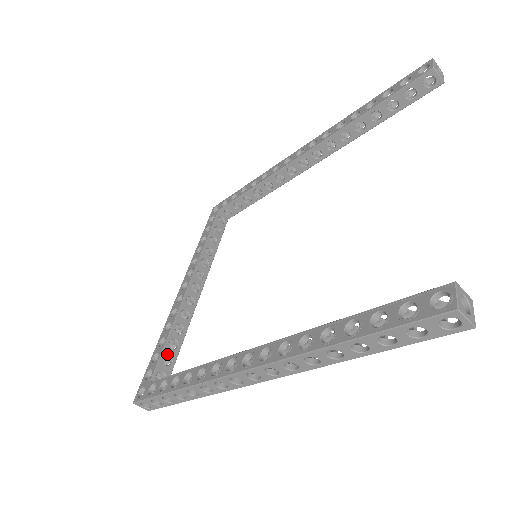
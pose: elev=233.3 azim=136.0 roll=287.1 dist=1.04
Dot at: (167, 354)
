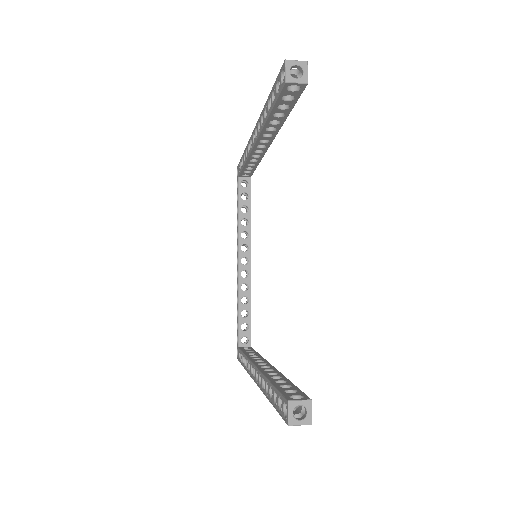
Dot at: (243, 323)
